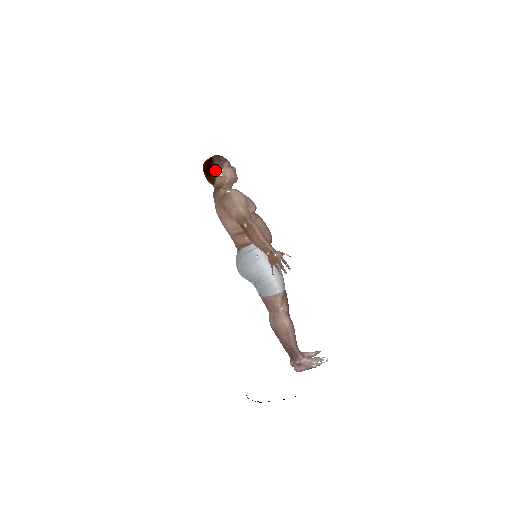
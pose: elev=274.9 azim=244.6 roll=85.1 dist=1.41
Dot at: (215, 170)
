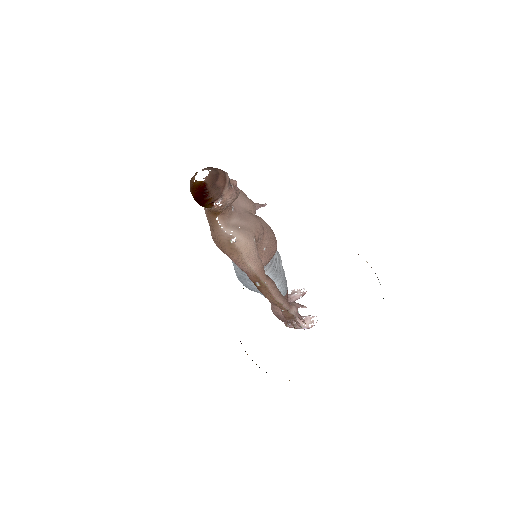
Dot at: (211, 202)
